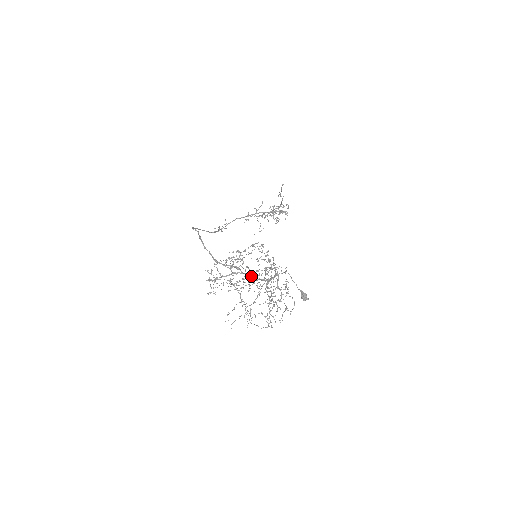
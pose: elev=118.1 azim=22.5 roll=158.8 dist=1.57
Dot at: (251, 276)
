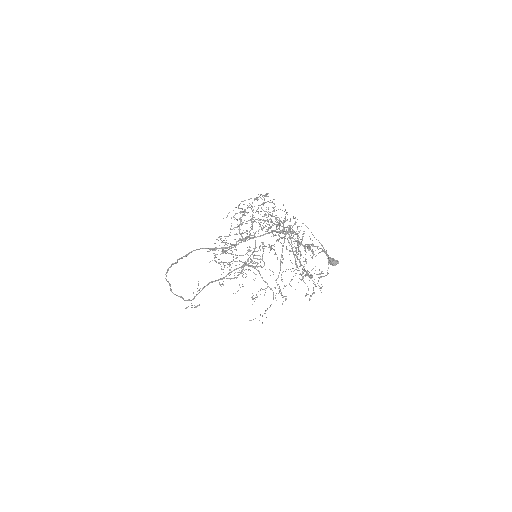
Dot at: (269, 214)
